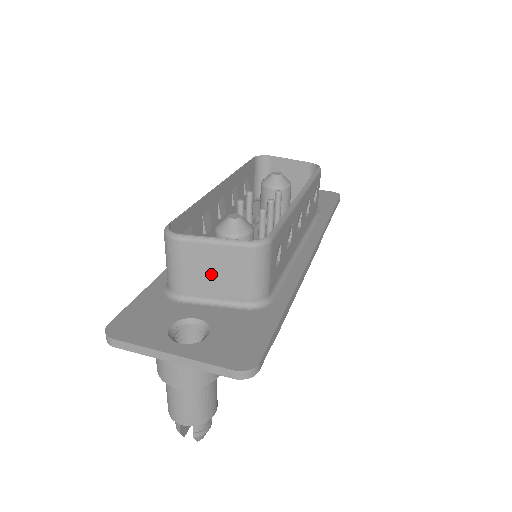
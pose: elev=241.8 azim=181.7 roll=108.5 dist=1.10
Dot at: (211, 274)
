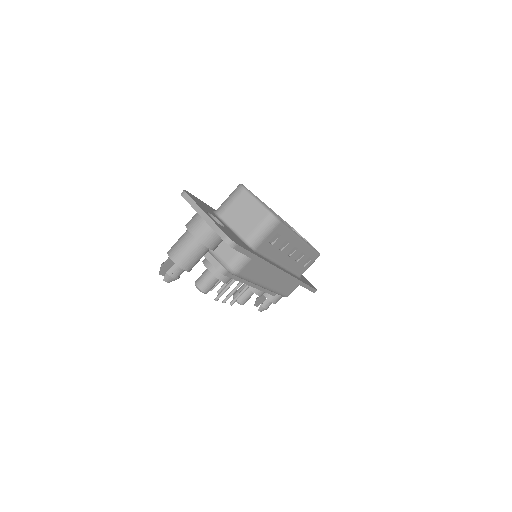
Dot at: (243, 214)
